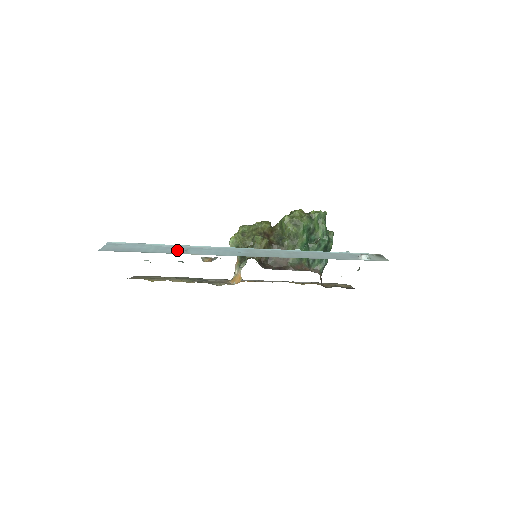
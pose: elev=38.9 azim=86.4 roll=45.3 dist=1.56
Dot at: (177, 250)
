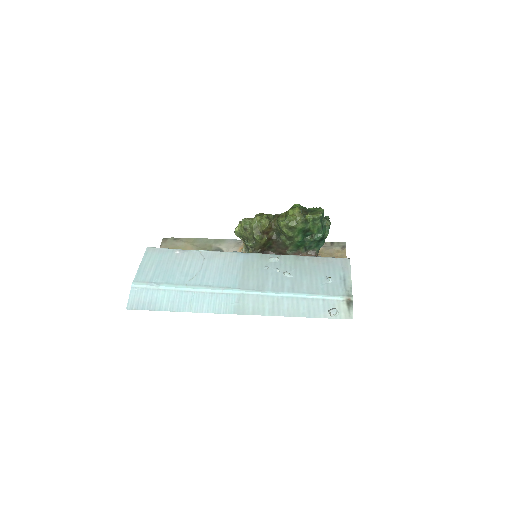
Dot at: (184, 302)
